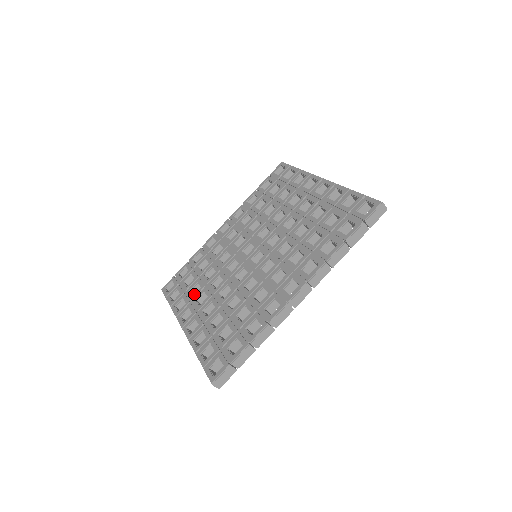
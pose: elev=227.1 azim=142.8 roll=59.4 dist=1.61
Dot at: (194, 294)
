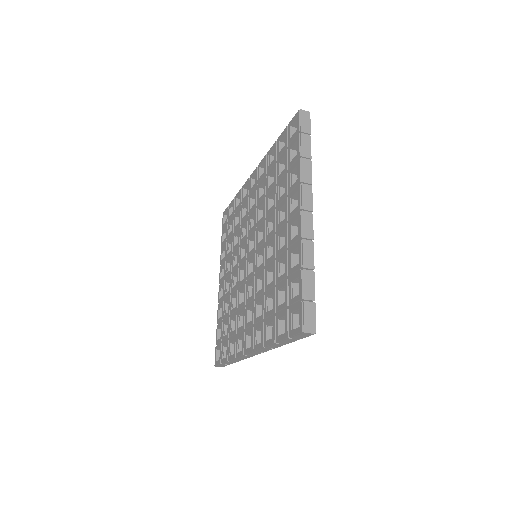
Dot at: (228, 253)
